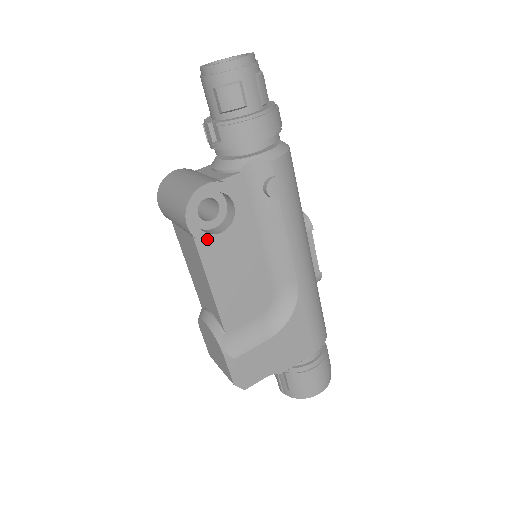
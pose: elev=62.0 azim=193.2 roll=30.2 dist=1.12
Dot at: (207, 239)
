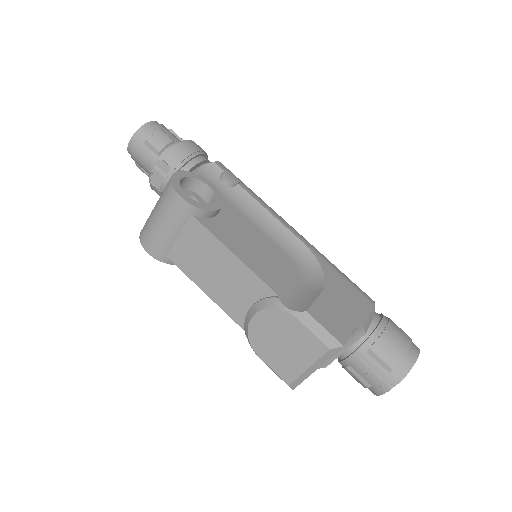
Dot at: (204, 207)
